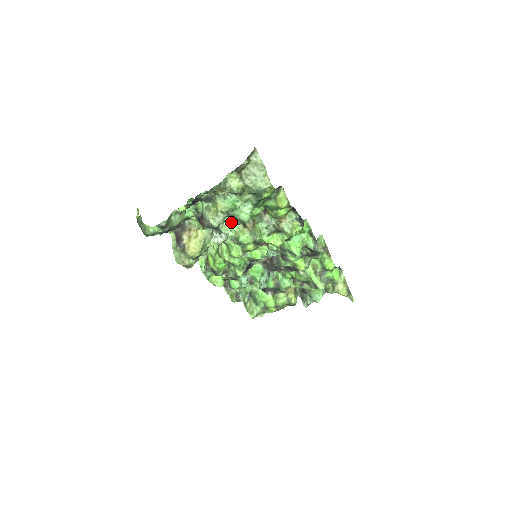
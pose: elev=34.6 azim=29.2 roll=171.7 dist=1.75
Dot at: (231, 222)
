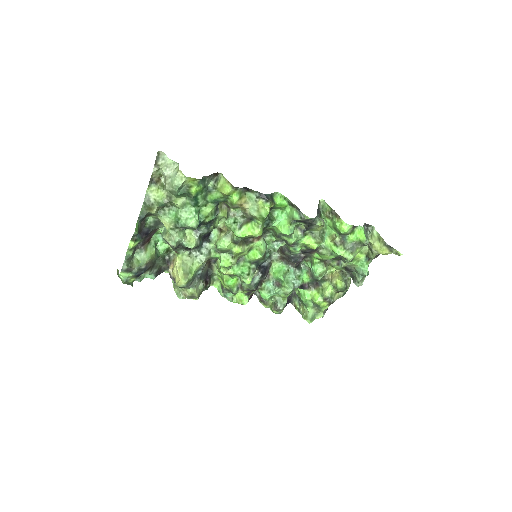
Dot at: (193, 234)
